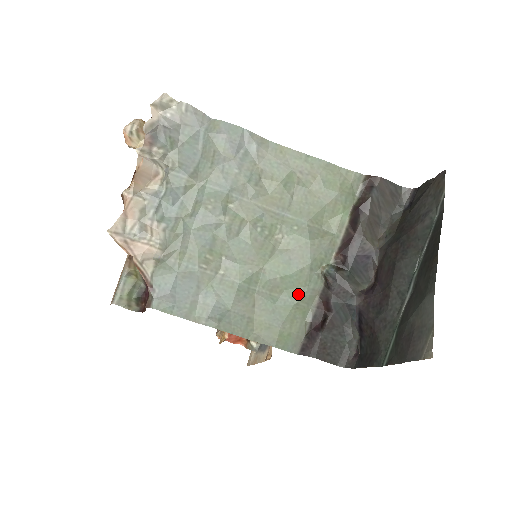
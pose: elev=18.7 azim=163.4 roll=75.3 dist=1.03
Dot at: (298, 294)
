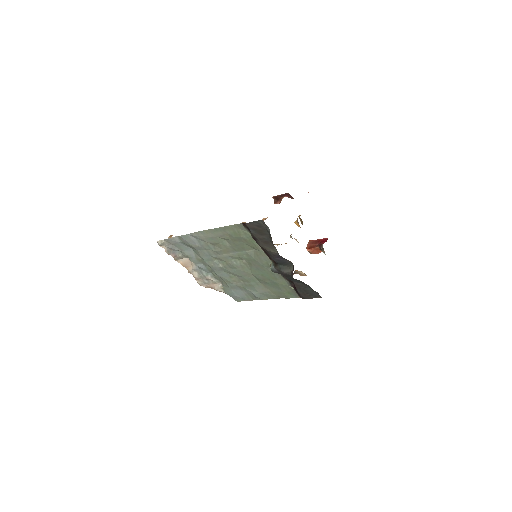
Dot at: (274, 278)
